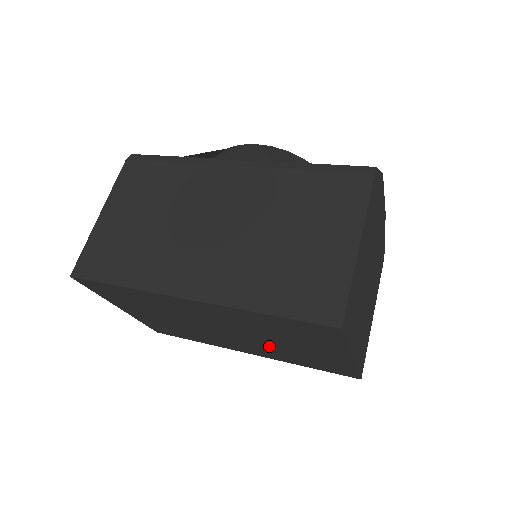
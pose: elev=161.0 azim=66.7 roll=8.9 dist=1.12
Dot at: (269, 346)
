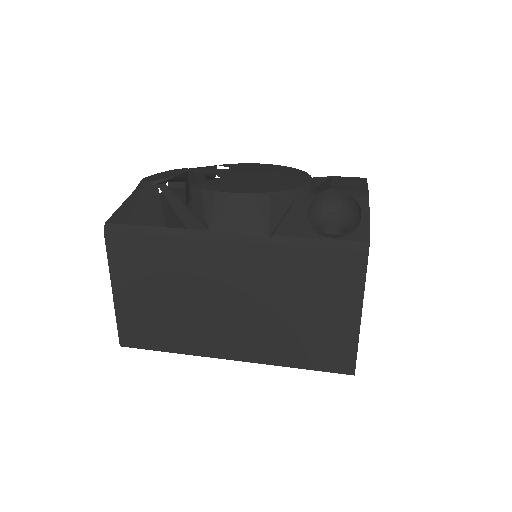
Dot at: occluded
